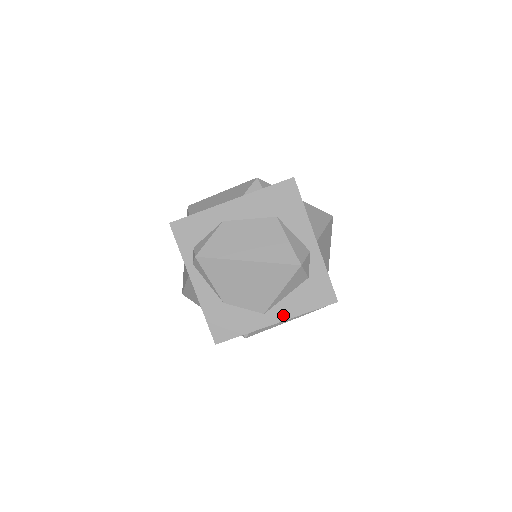
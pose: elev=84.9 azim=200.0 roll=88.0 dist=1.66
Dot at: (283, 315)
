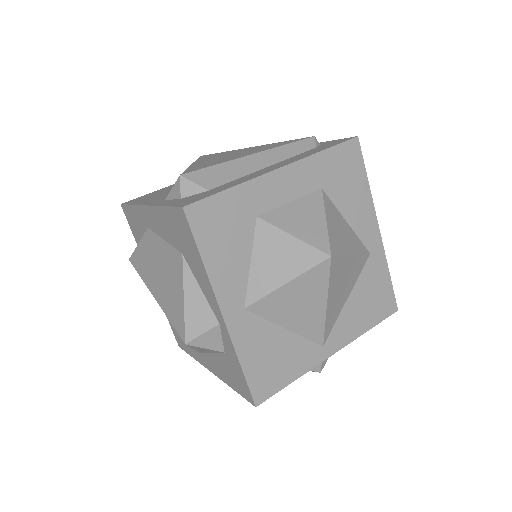
Dot at: (214, 369)
